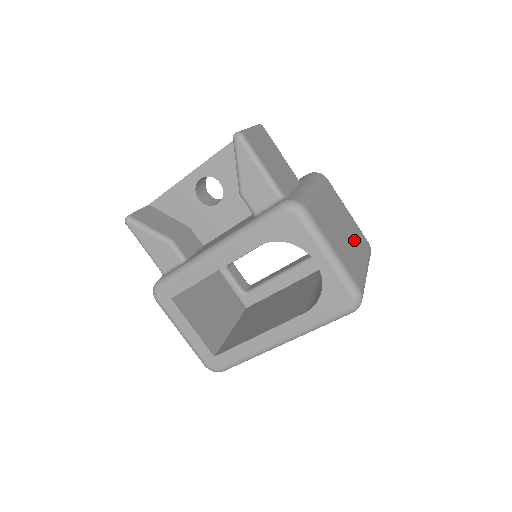
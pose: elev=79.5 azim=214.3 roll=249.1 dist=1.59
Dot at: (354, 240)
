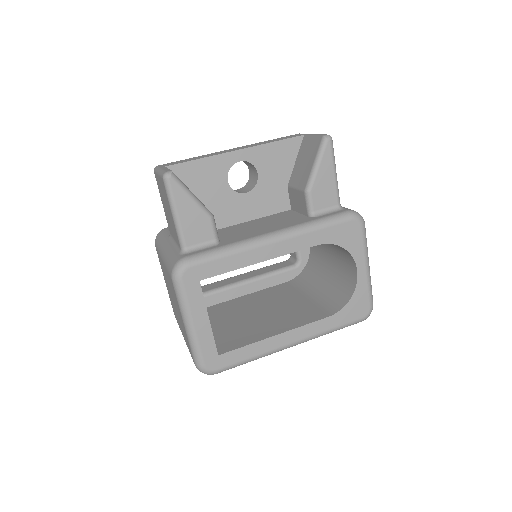
Dot at: occluded
